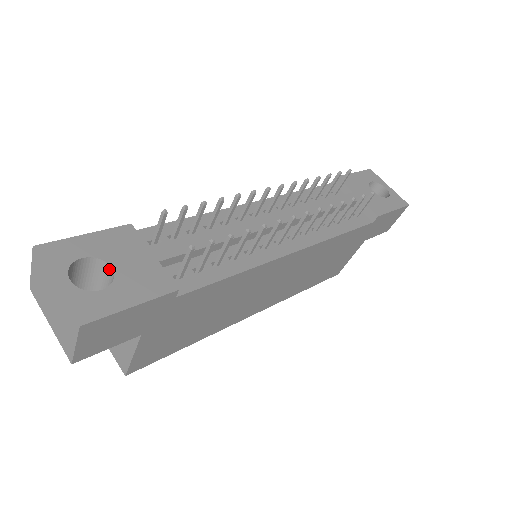
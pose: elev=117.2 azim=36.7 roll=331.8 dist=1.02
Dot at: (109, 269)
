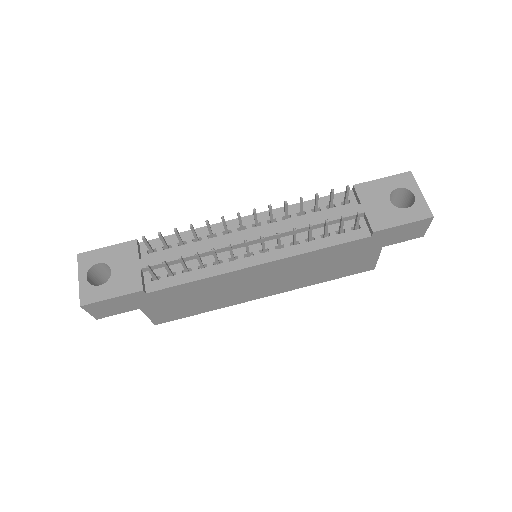
Dot at: (112, 271)
